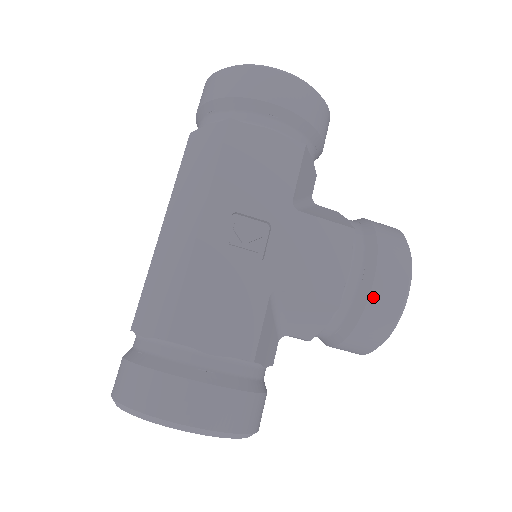
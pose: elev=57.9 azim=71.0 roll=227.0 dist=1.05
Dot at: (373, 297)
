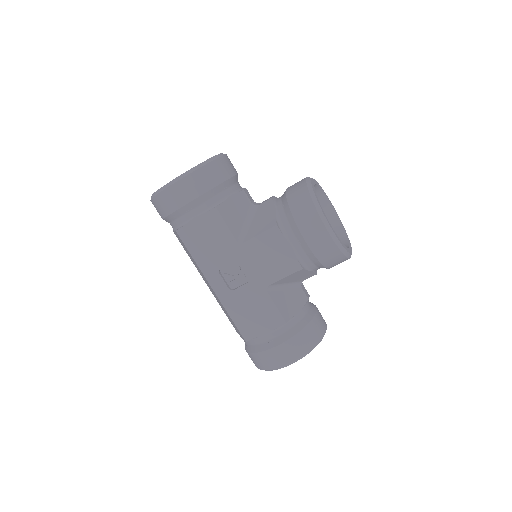
Dot at: (314, 251)
